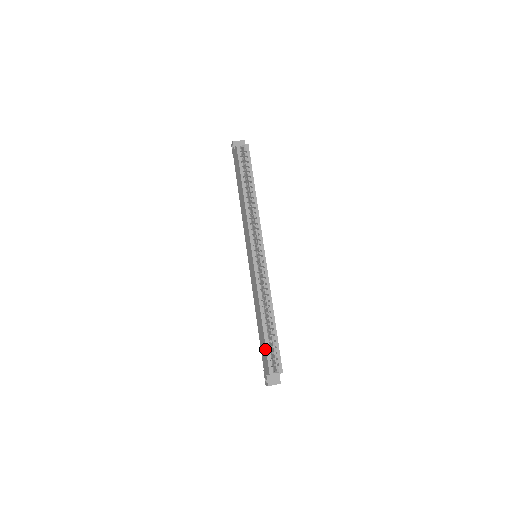
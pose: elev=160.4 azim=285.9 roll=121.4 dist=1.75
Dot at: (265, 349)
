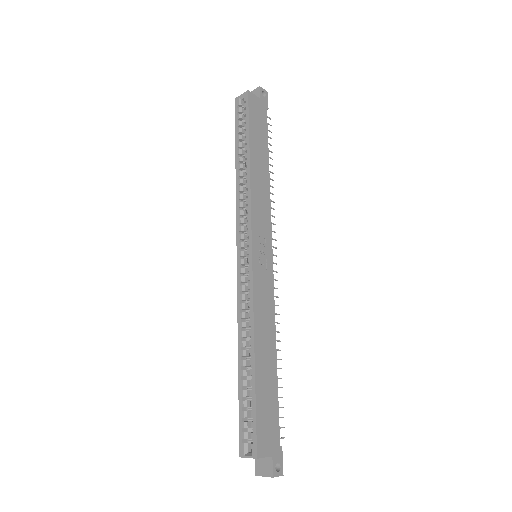
Dot at: (240, 410)
